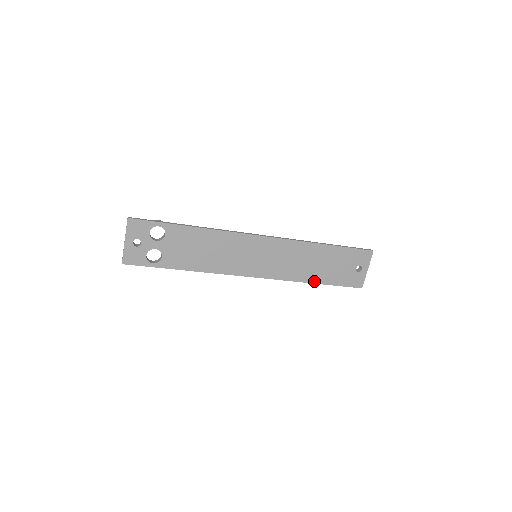
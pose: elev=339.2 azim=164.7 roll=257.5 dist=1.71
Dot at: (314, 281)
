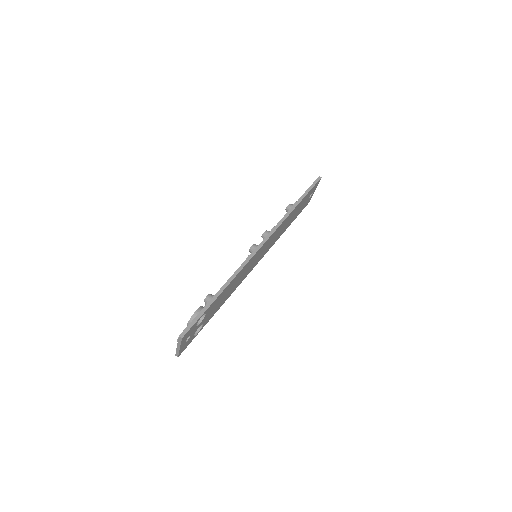
Dot at: occluded
